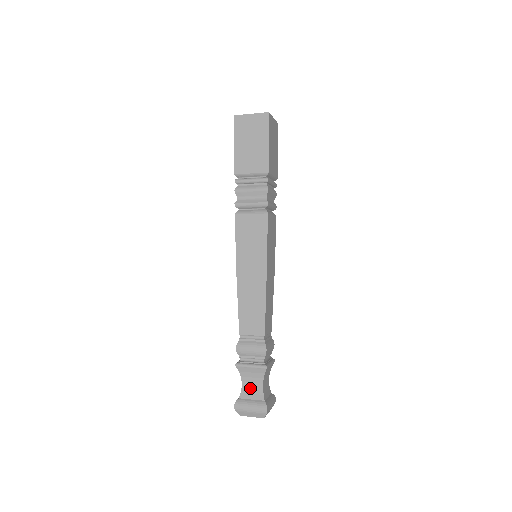
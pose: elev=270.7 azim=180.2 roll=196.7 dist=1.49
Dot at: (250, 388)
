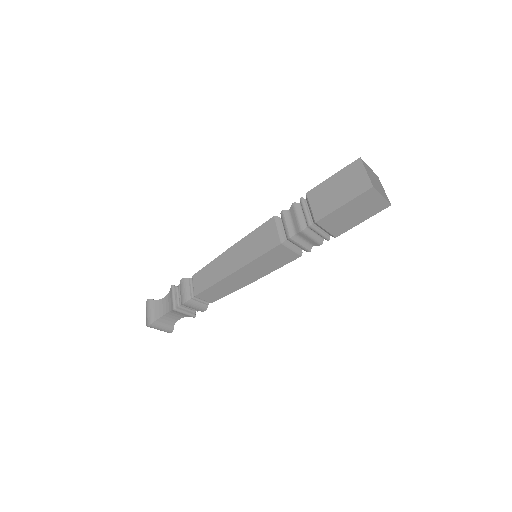
Dot at: (169, 318)
